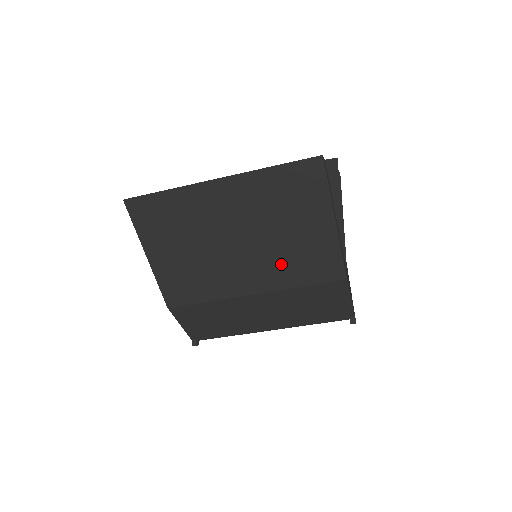
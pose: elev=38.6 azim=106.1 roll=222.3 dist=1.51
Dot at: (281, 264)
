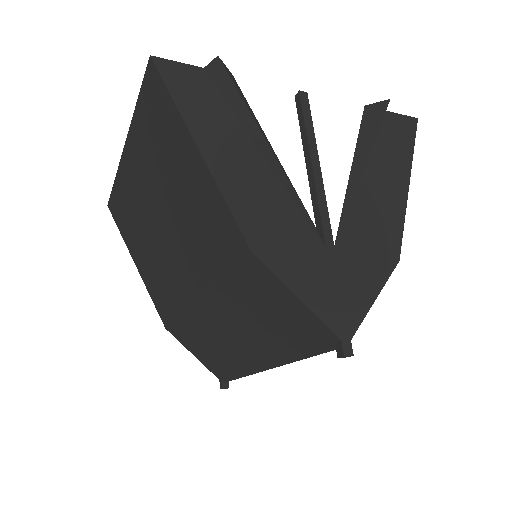
Dot at: (195, 245)
